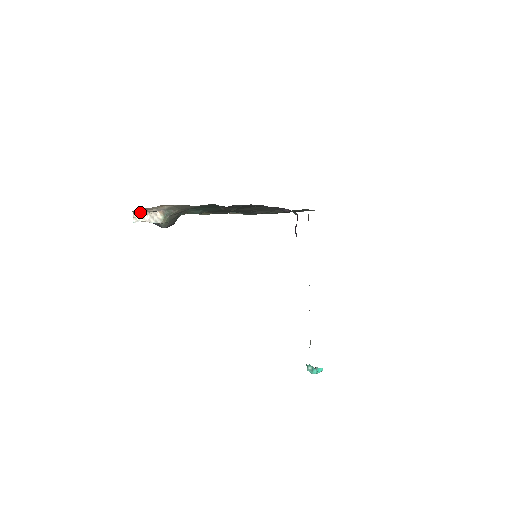
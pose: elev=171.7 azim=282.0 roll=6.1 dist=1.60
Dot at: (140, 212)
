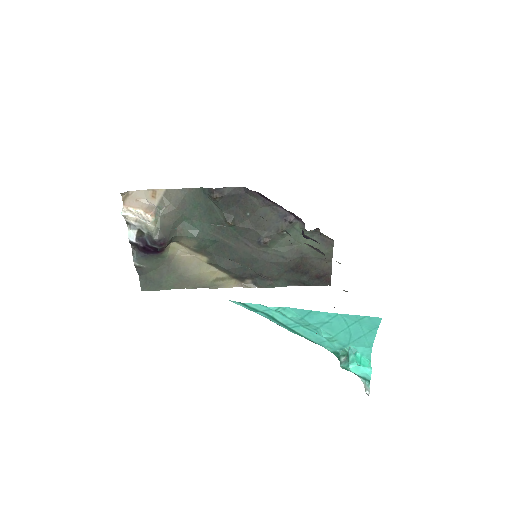
Dot at: (131, 209)
